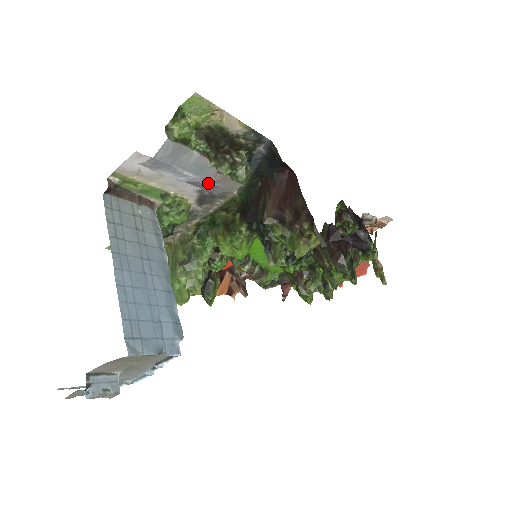
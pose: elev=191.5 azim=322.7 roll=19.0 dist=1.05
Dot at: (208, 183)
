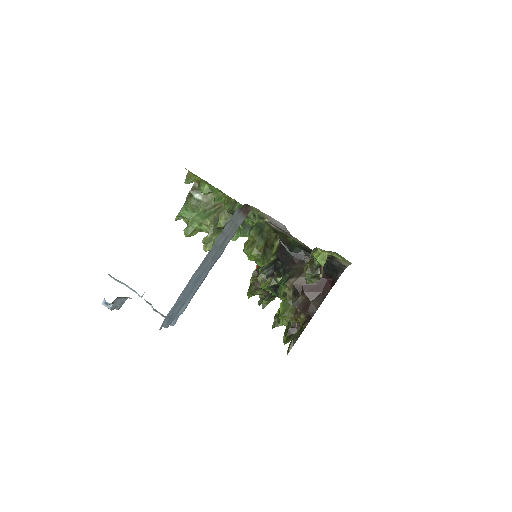
Dot at: occluded
